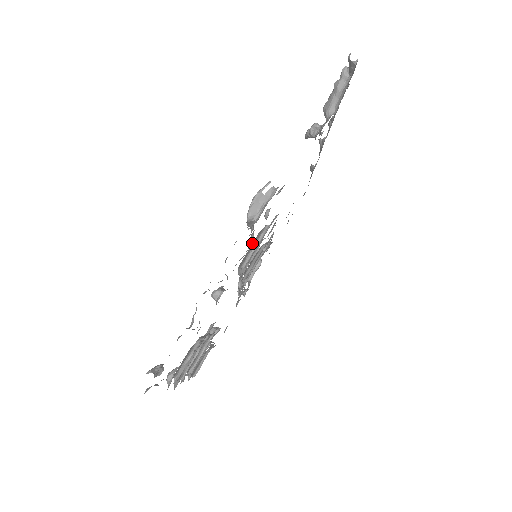
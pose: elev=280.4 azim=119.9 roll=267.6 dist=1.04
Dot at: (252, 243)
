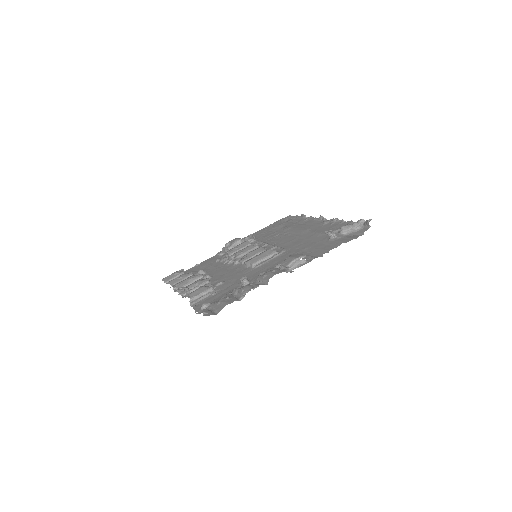
Dot at: (262, 253)
